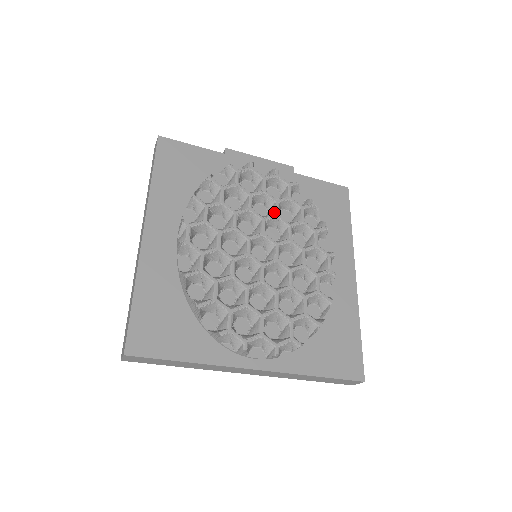
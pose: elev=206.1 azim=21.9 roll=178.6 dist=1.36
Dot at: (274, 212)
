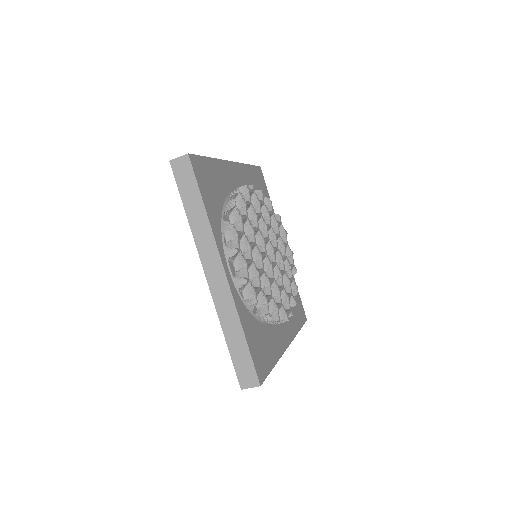
Dot at: (282, 256)
